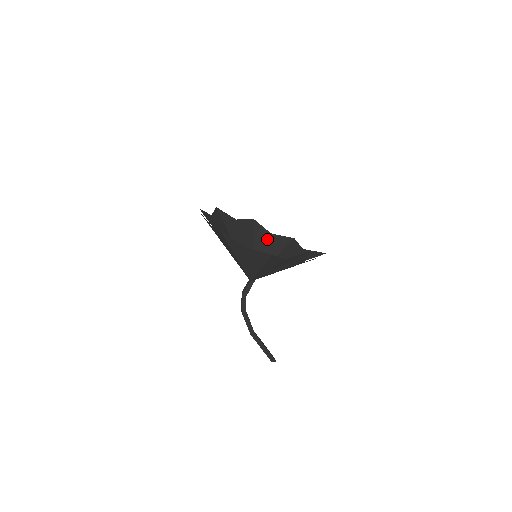
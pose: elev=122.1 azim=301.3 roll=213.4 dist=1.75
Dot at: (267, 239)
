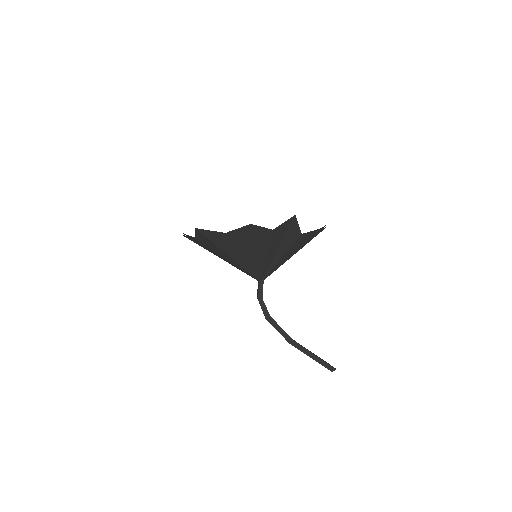
Dot at: occluded
